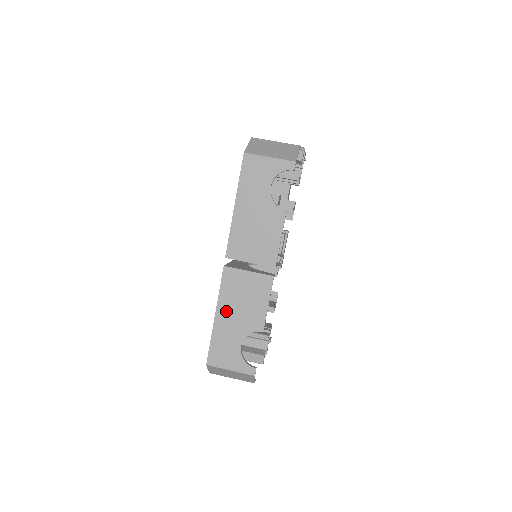
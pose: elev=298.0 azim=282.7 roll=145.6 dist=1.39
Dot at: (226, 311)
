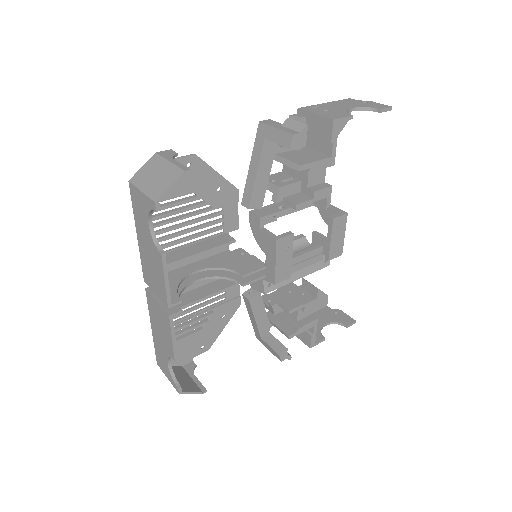
Dot at: (155, 328)
